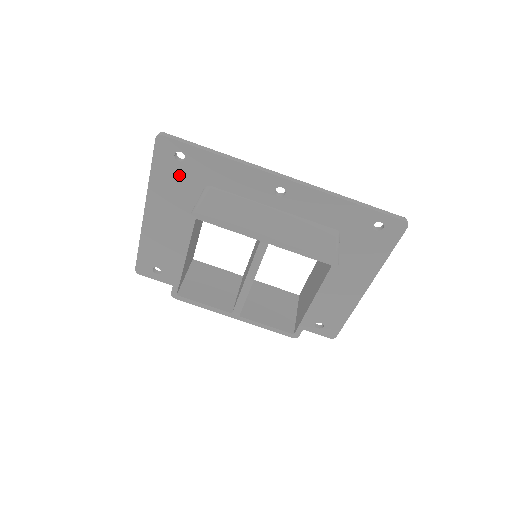
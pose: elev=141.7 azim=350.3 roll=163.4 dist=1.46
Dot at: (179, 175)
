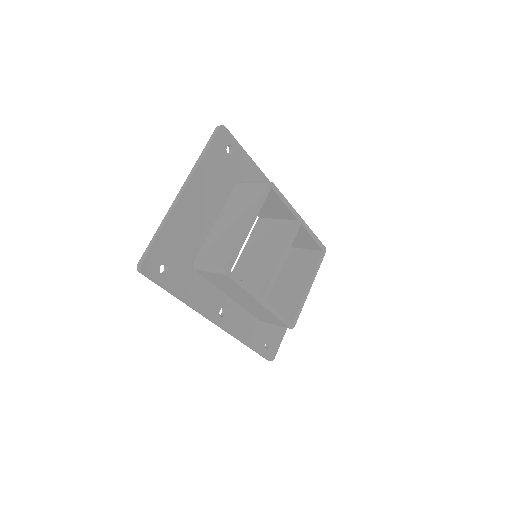
Dot at: (223, 165)
